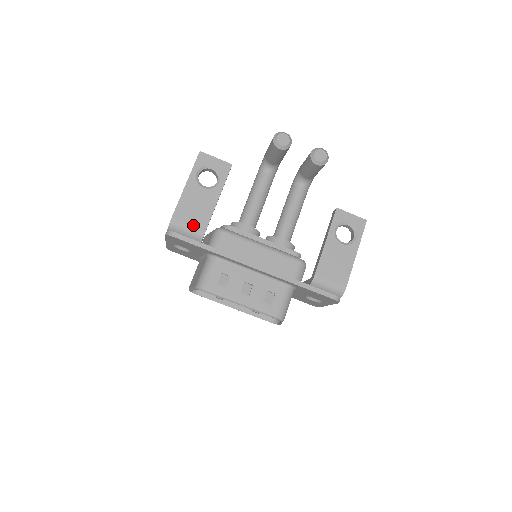
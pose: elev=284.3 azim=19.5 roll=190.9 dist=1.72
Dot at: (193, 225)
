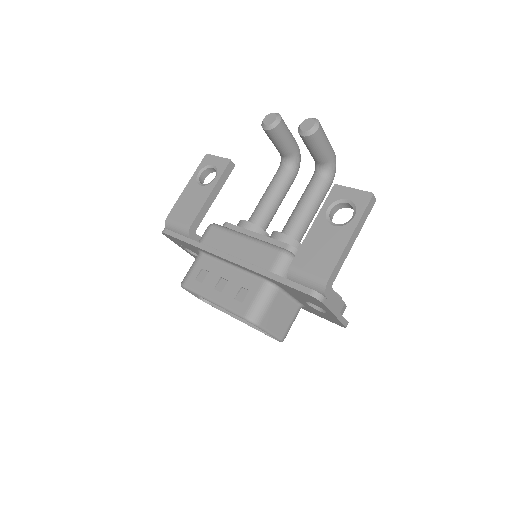
Dot at: (182, 221)
